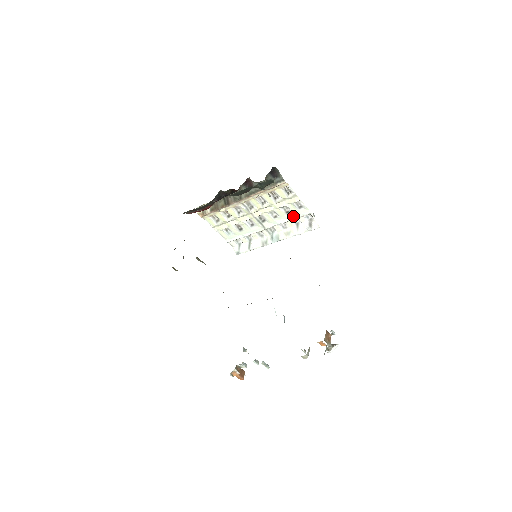
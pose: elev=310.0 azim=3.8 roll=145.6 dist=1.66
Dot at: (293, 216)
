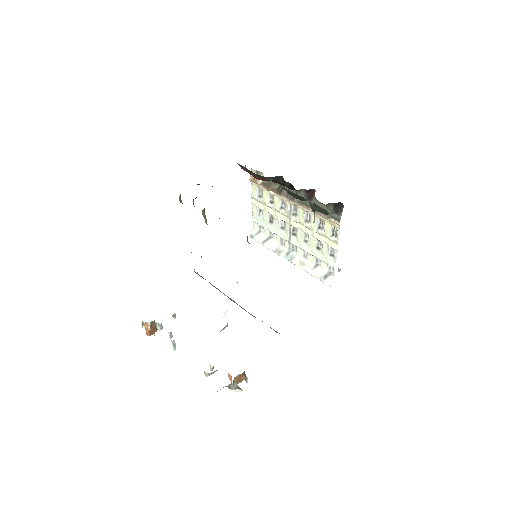
Dot at: (320, 255)
